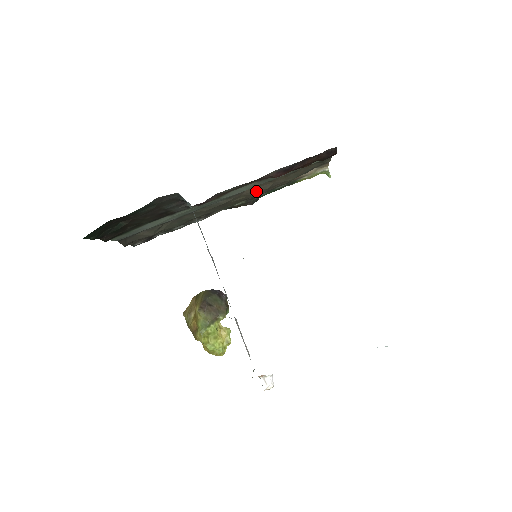
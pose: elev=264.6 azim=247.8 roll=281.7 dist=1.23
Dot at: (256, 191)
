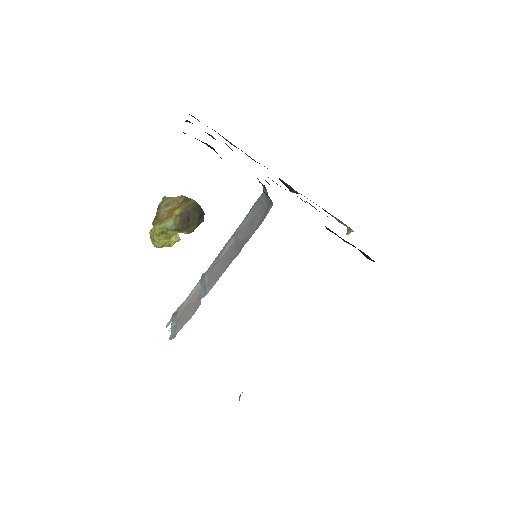
Dot at: occluded
